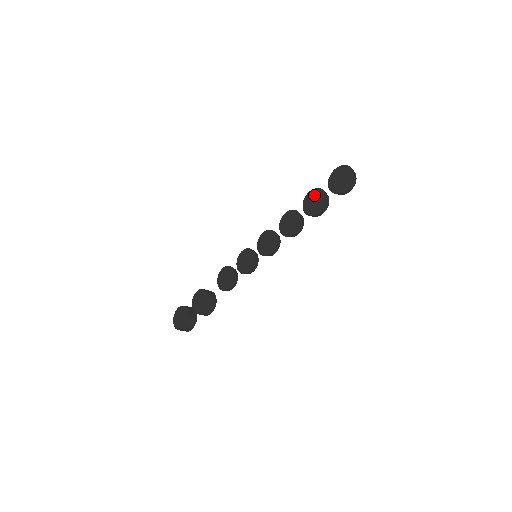
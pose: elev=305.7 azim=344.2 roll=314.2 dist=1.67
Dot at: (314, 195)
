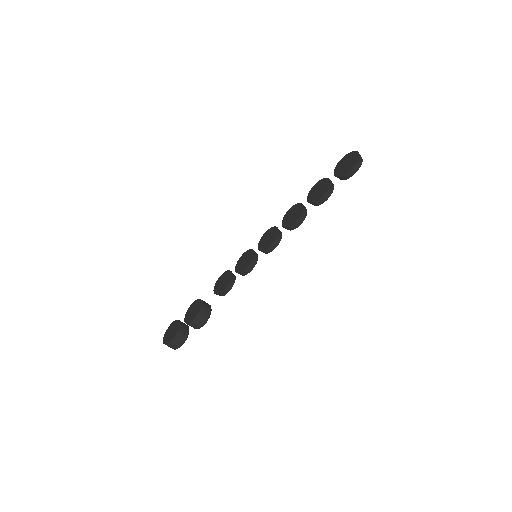
Dot at: (319, 185)
